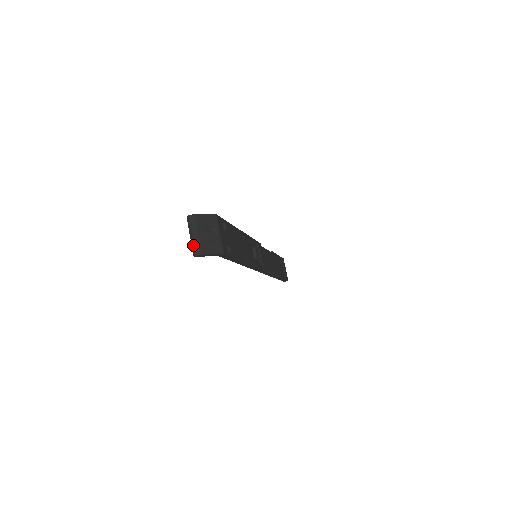
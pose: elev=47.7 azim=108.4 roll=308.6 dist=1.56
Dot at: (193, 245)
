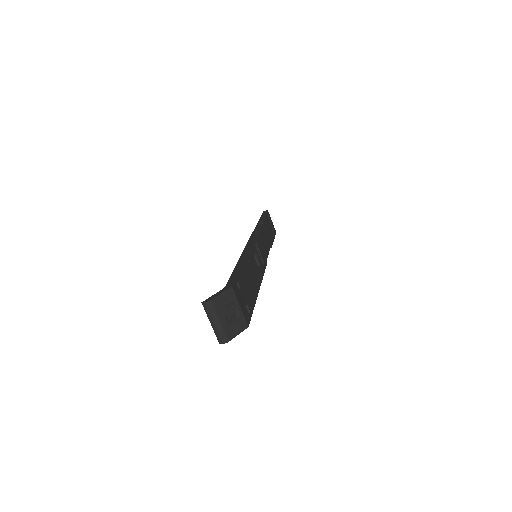
Dot at: (216, 333)
